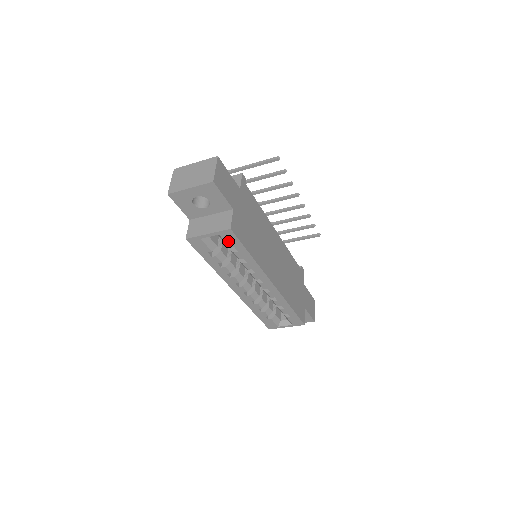
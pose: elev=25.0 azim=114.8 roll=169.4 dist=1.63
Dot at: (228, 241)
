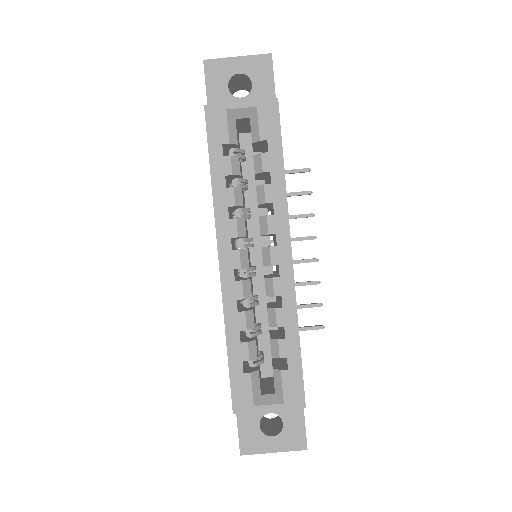
Dot at: (263, 125)
